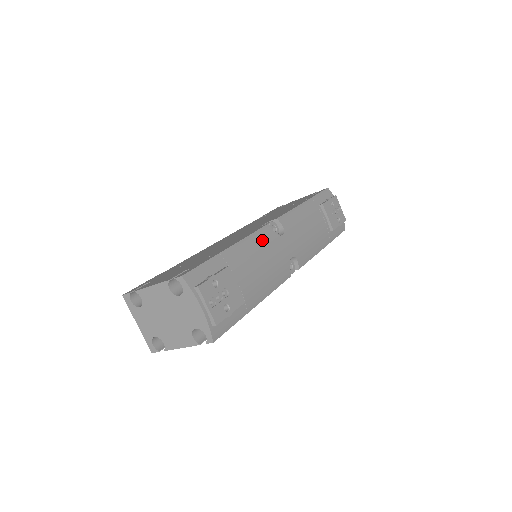
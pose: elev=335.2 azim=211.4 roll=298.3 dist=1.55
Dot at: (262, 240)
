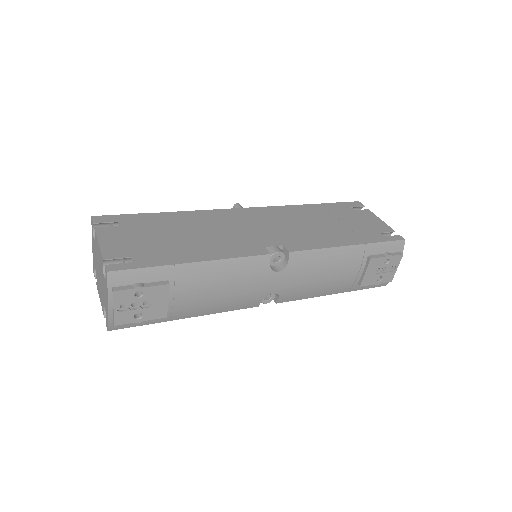
Dot at: (244, 269)
